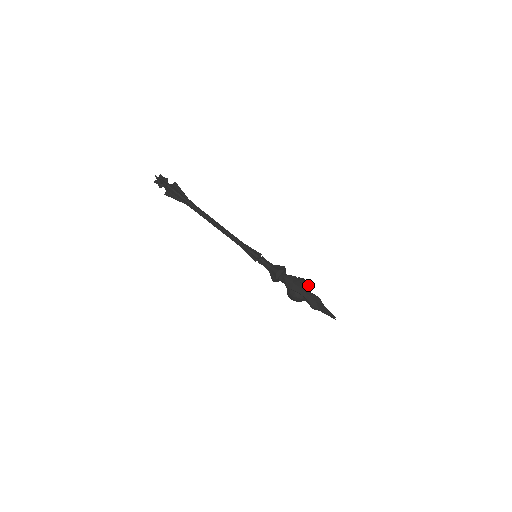
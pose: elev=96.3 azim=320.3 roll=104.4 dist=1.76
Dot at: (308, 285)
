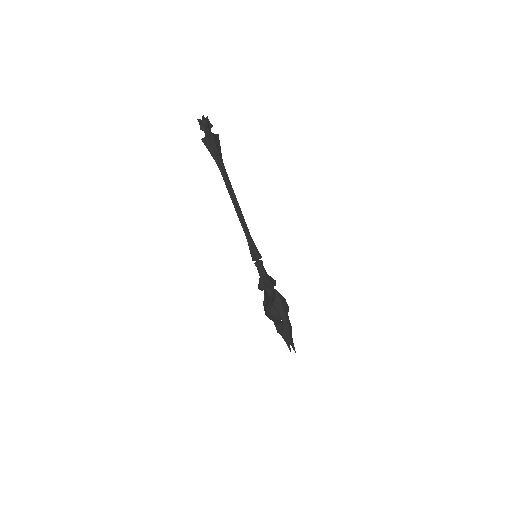
Dot at: (288, 311)
